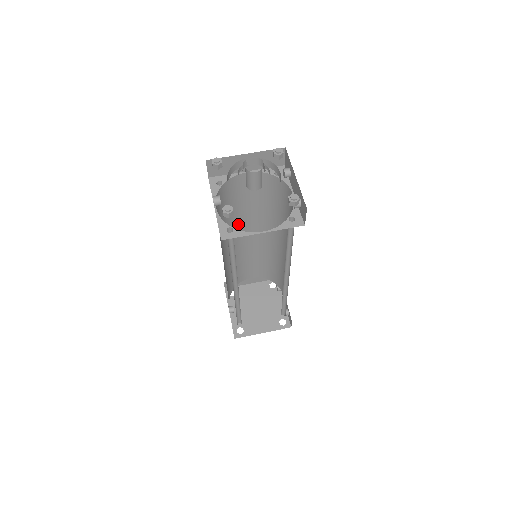
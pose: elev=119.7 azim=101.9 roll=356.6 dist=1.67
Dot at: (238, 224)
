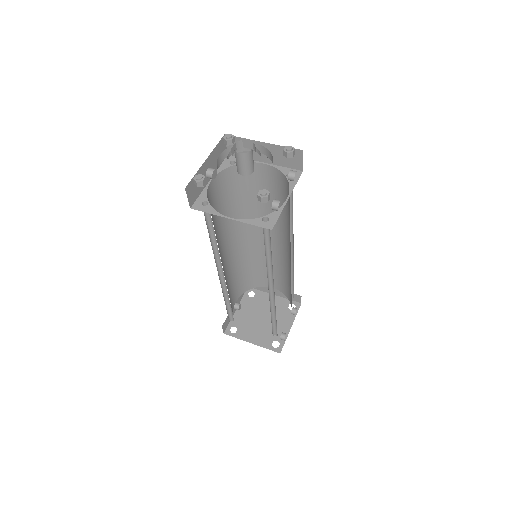
Dot at: occluded
